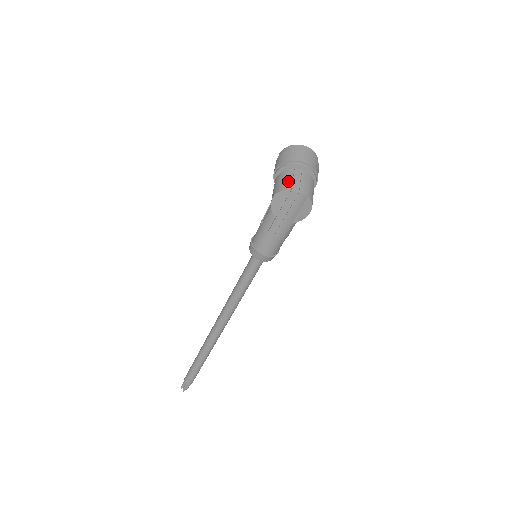
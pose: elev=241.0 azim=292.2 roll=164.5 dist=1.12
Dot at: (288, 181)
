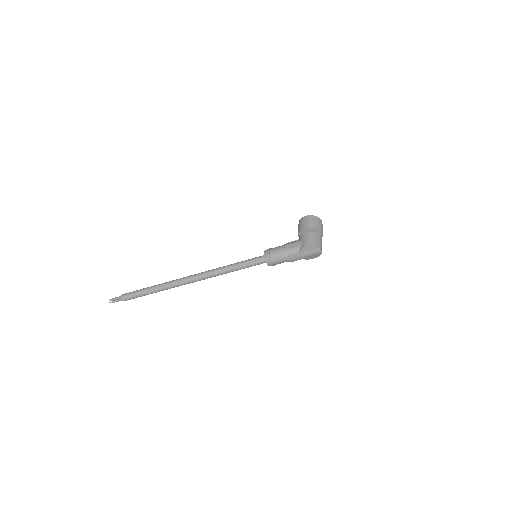
Dot at: (317, 241)
